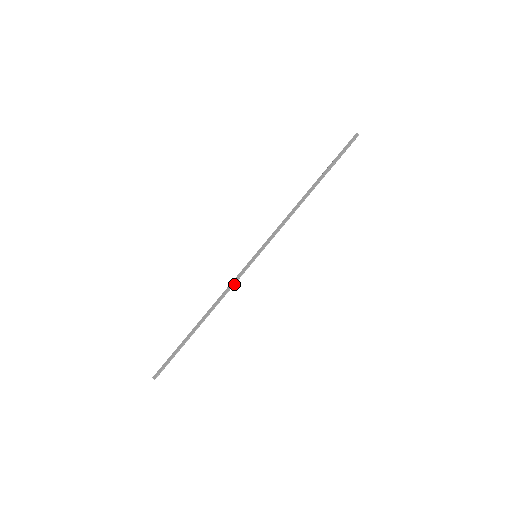
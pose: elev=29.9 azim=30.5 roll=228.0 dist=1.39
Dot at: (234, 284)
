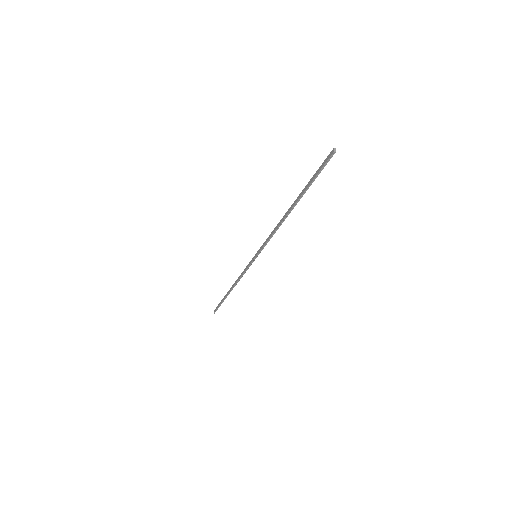
Dot at: (244, 273)
